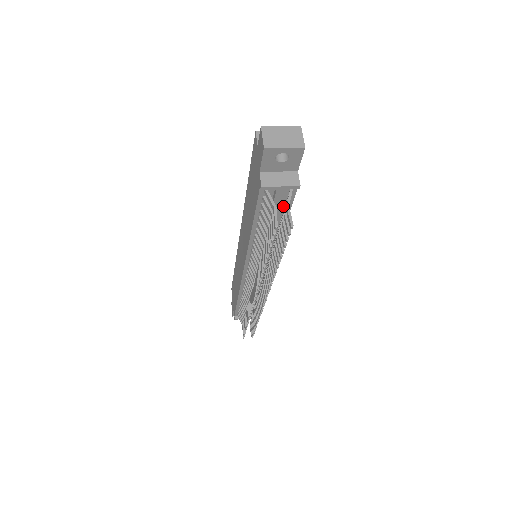
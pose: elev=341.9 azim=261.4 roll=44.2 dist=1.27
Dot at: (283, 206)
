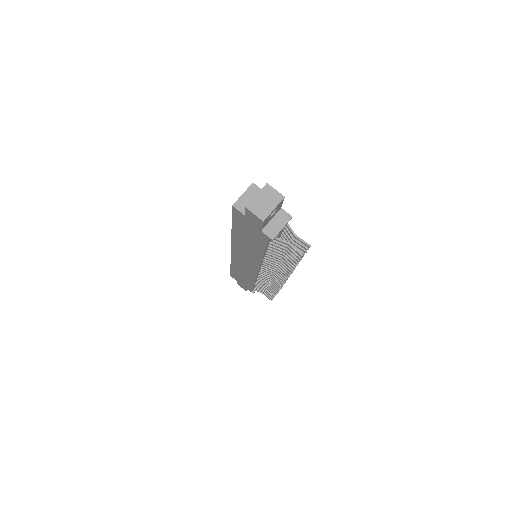
Dot at: occluded
